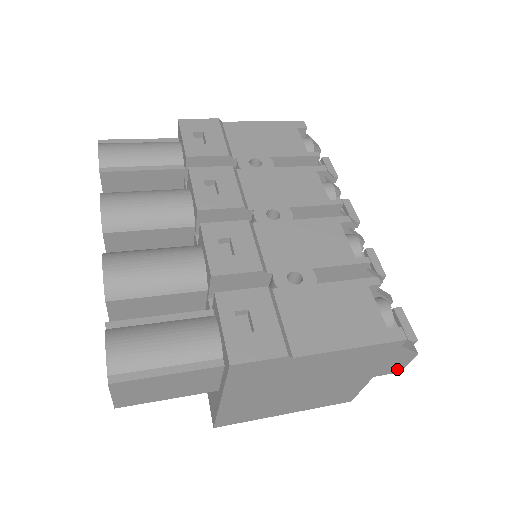
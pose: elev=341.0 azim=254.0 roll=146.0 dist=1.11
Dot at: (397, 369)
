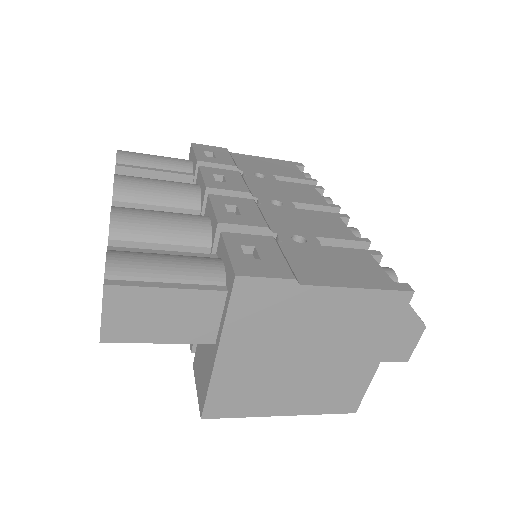
Dot at: (405, 354)
